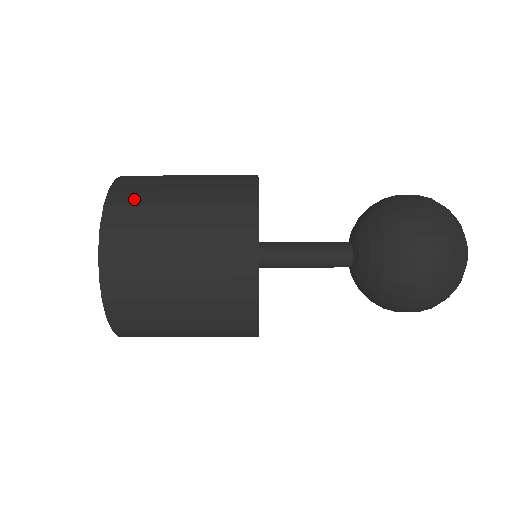
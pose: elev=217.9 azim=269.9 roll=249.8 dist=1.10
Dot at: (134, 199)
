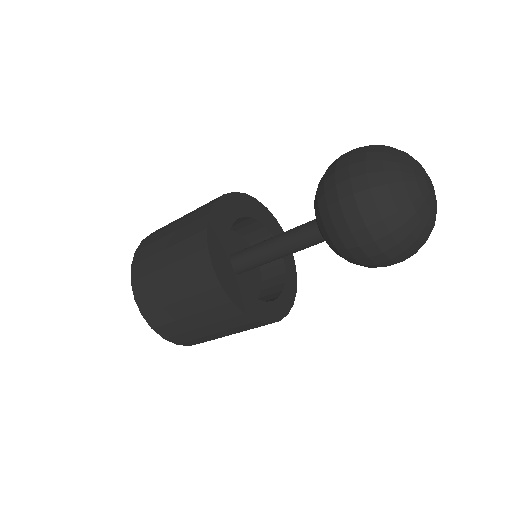
Dot at: (150, 241)
